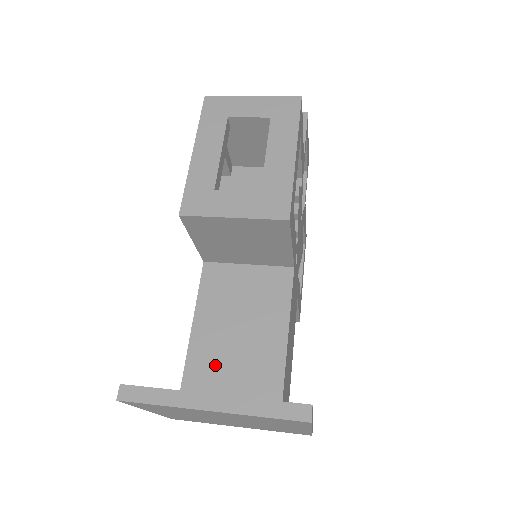
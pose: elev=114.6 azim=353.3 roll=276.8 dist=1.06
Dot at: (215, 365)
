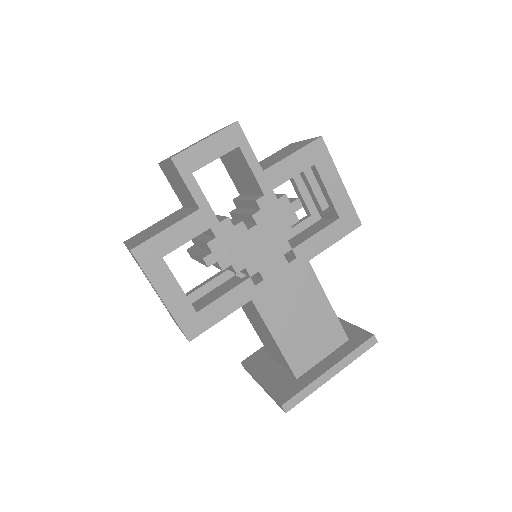
Dot at: (268, 347)
